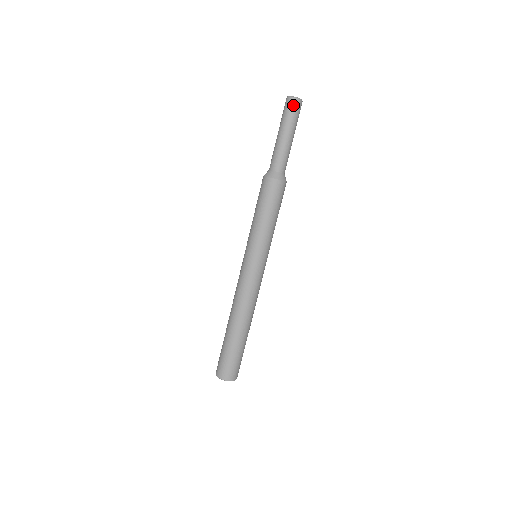
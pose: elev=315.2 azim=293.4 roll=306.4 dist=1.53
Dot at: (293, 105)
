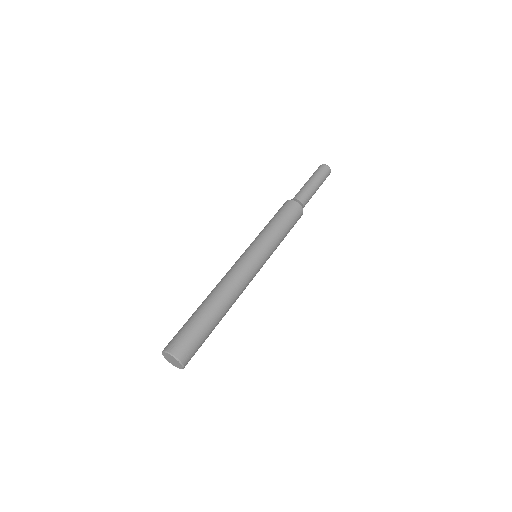
Dot at: (323, 168)
